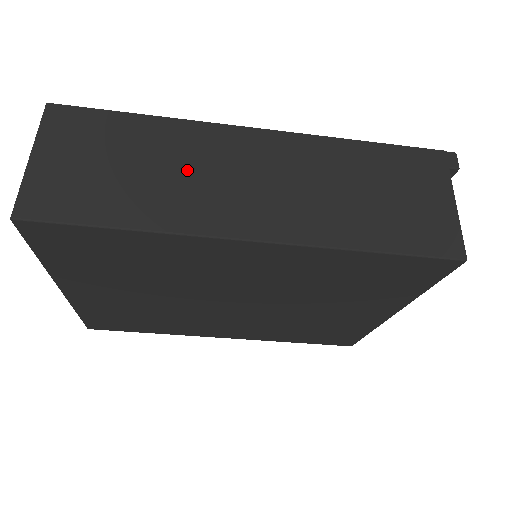
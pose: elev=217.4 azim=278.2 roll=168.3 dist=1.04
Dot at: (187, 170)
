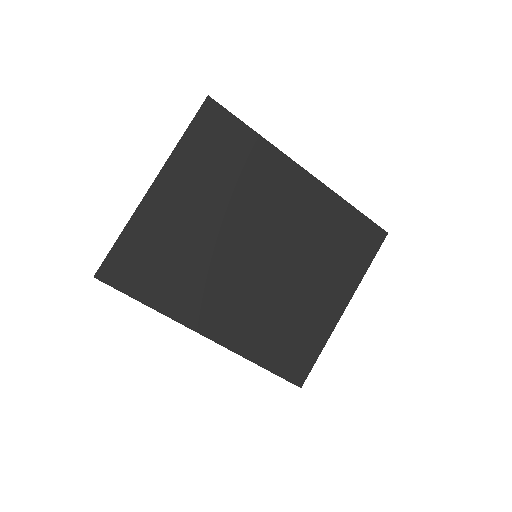
Dot at: occluded
